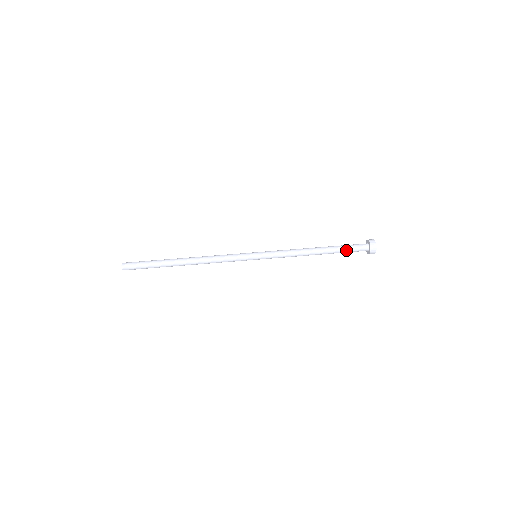
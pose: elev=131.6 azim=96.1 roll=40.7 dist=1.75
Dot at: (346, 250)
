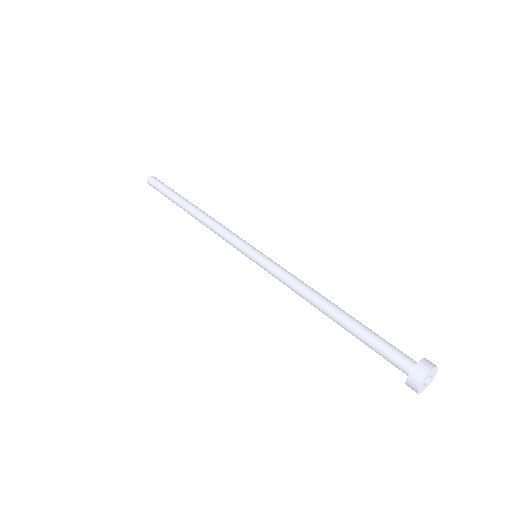
Dot at: (370, 344)
